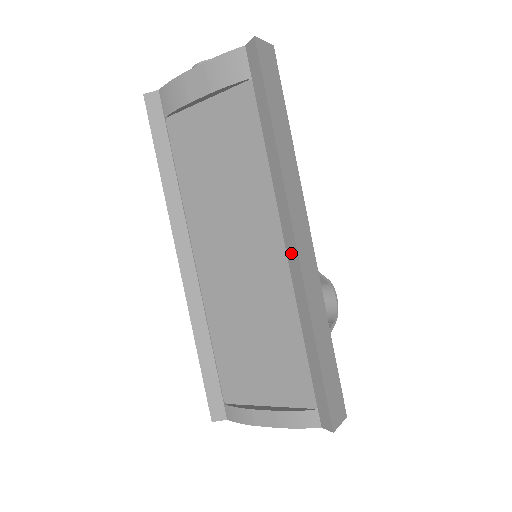
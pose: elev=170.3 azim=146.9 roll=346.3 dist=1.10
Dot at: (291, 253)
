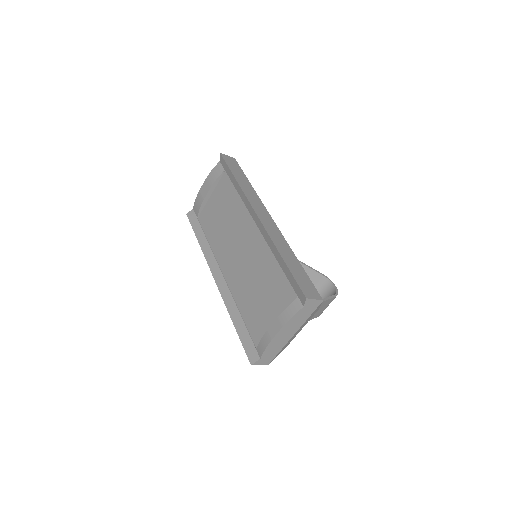
Dot at: (258, 224)
